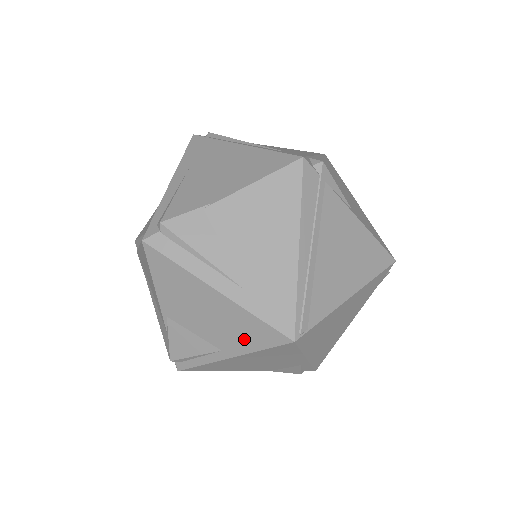
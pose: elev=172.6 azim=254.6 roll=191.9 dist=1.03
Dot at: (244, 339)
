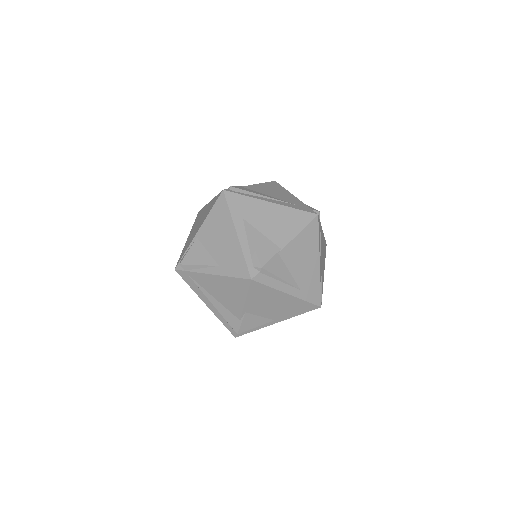
Dot at: (293, 312)
